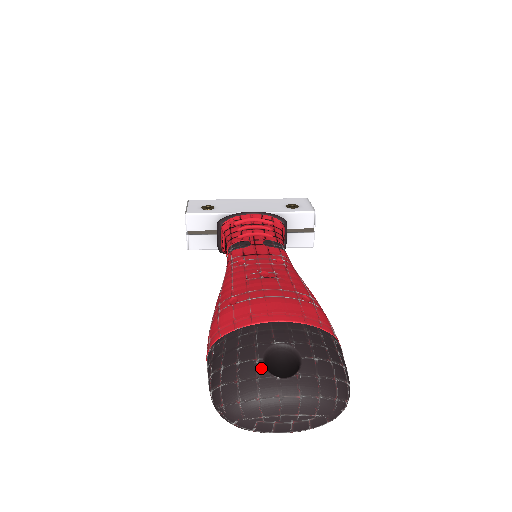
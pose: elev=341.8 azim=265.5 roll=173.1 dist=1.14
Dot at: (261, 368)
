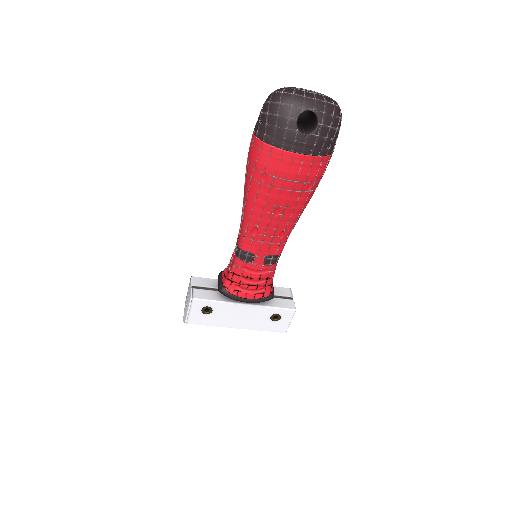
Dot at: occluded
